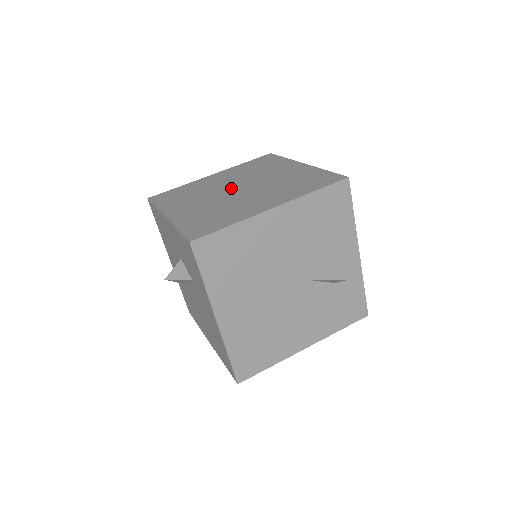
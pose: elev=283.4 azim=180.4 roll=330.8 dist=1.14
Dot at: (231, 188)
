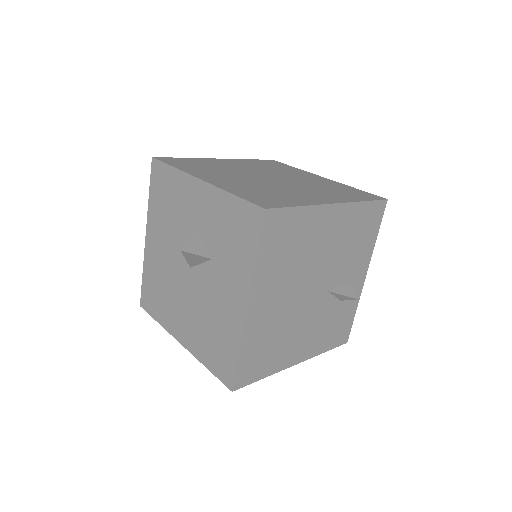
Dot at: (261, 175)
